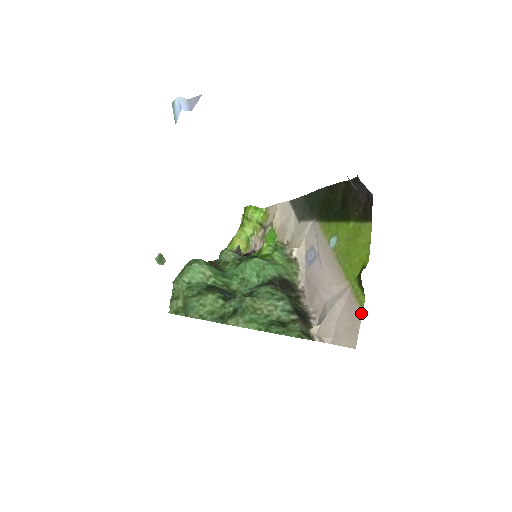
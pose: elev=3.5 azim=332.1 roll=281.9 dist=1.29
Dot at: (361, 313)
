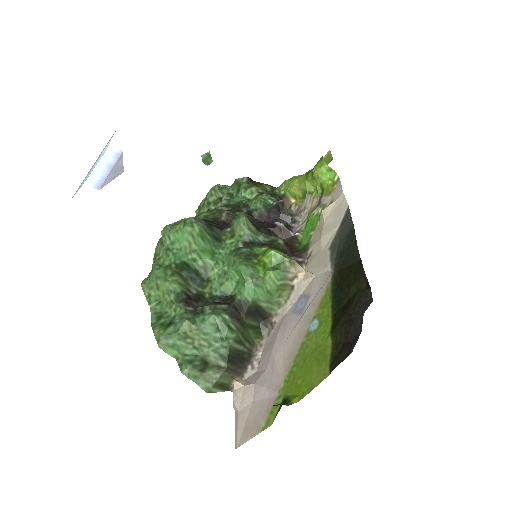
Dot at: (260, 431)
